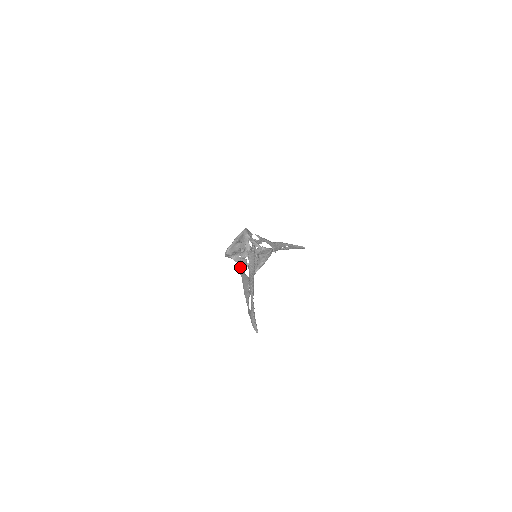
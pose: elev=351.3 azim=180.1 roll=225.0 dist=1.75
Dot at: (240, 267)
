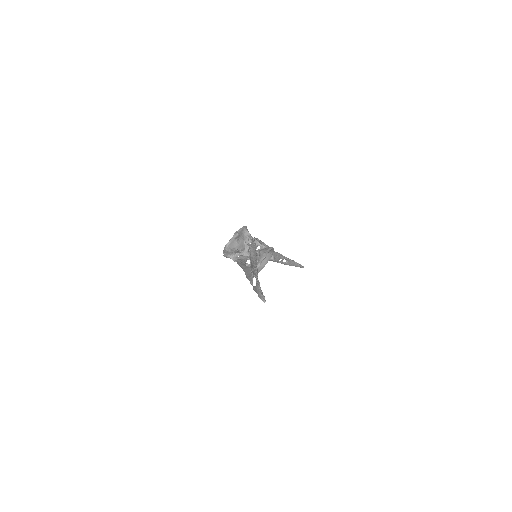
Dot at: (240, 261)
